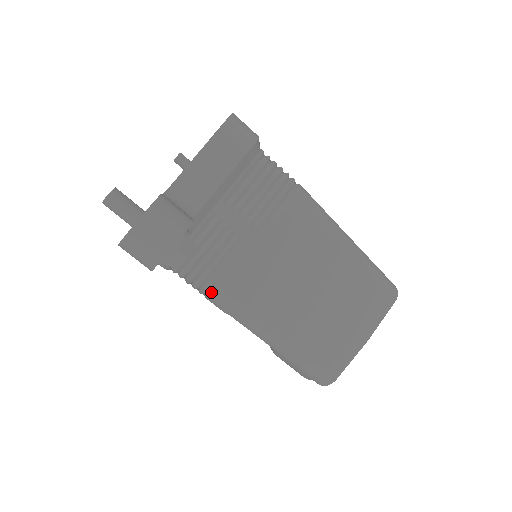
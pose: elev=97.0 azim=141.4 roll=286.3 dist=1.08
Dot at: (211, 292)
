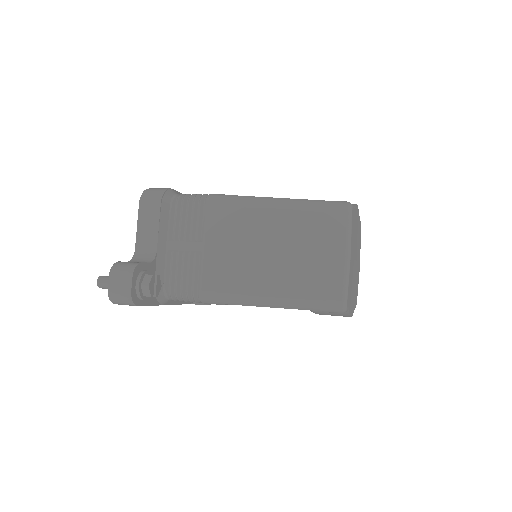
Dot at: (198, 297)
